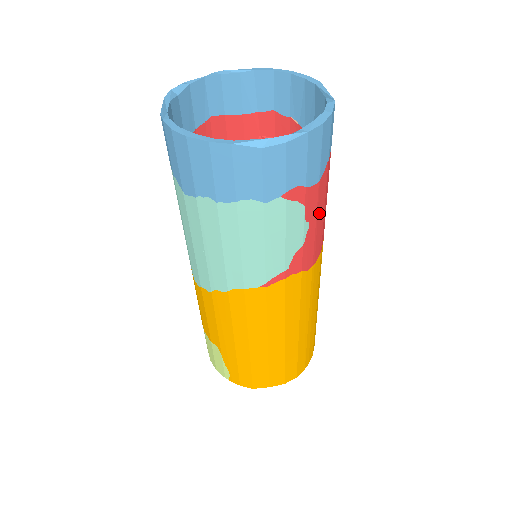
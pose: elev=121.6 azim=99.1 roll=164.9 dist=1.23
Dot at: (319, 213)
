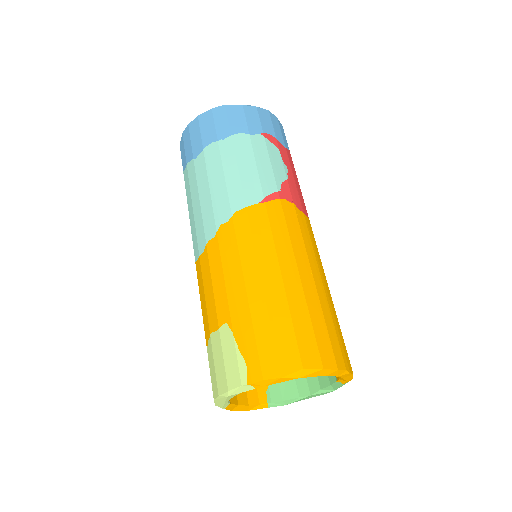
Dot at: (294, 174)
